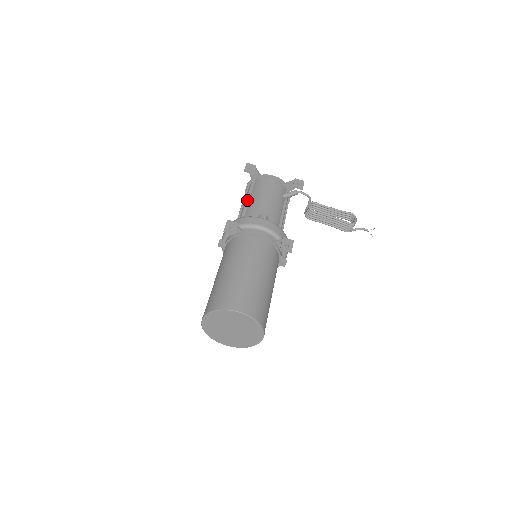
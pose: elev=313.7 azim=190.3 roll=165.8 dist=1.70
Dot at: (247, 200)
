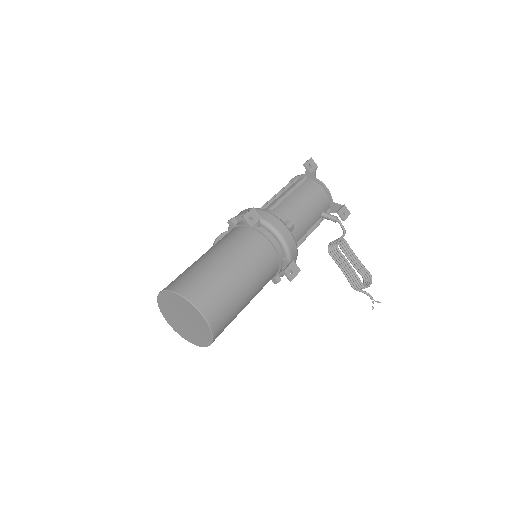
Dot at: (286, 195)
